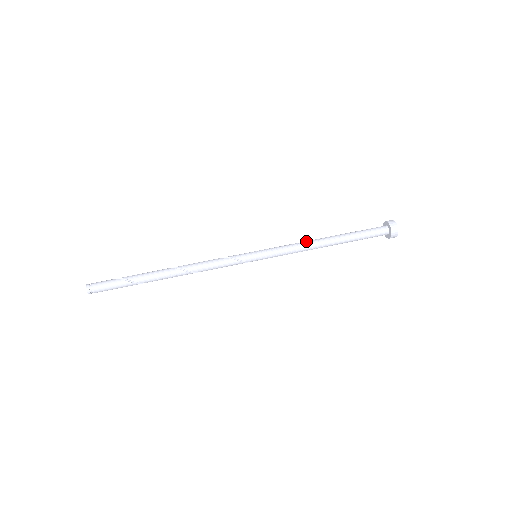
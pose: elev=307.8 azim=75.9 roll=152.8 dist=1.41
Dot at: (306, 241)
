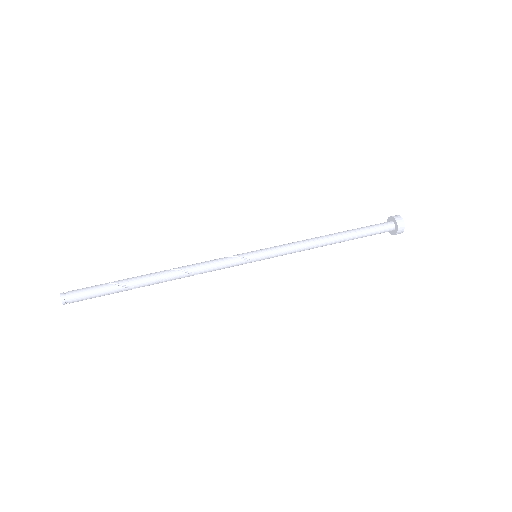
Dot at: (308, 239)
